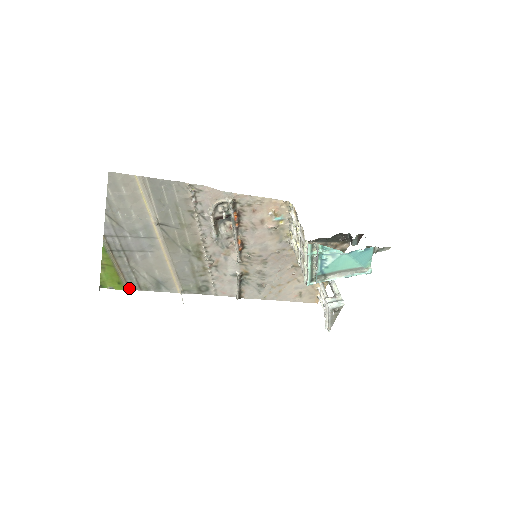
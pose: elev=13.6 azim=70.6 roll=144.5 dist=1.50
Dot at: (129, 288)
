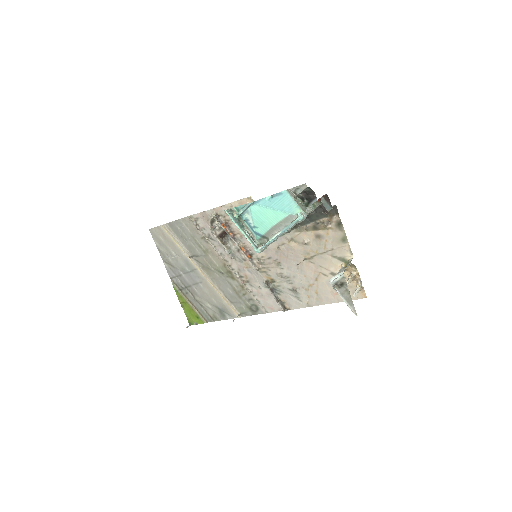
Dot at: (207, 321)
